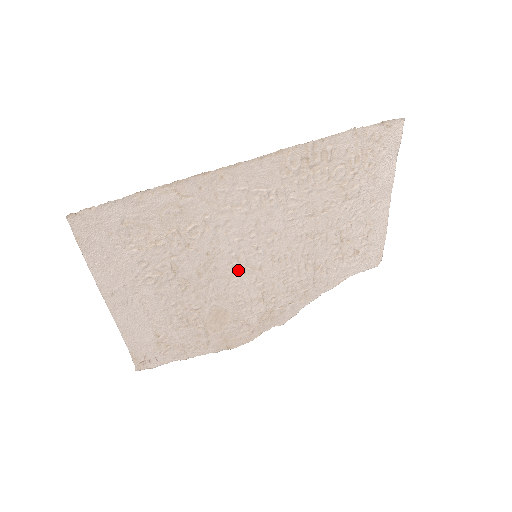
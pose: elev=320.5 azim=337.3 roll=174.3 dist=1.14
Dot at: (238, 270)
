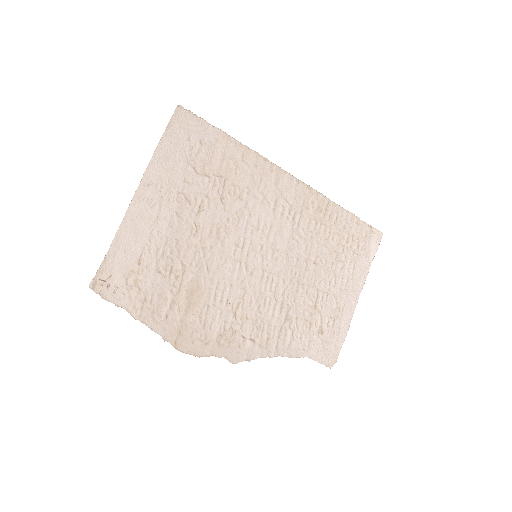
Dot at: (237, 257)
